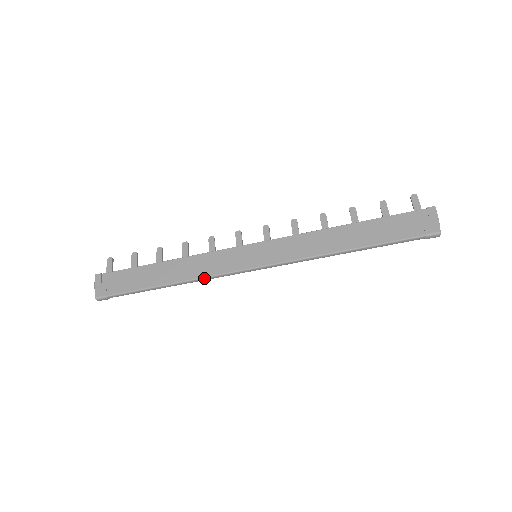
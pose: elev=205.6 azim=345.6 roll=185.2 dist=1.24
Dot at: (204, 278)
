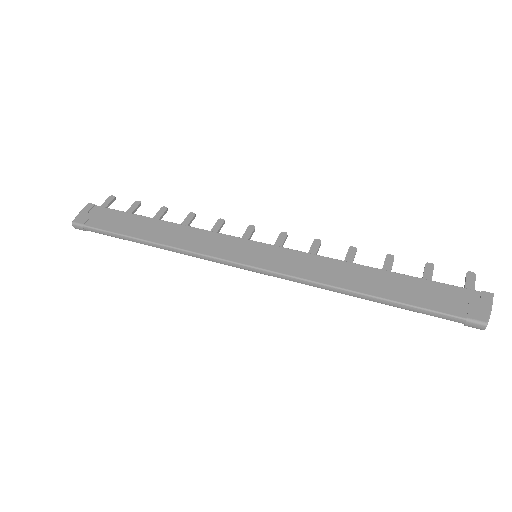
Dot at: (188, 252)
